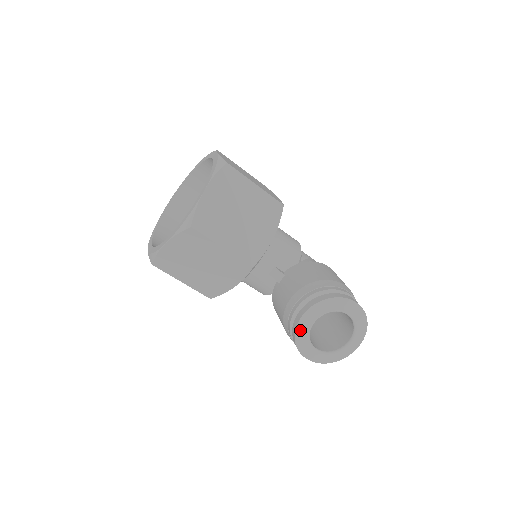
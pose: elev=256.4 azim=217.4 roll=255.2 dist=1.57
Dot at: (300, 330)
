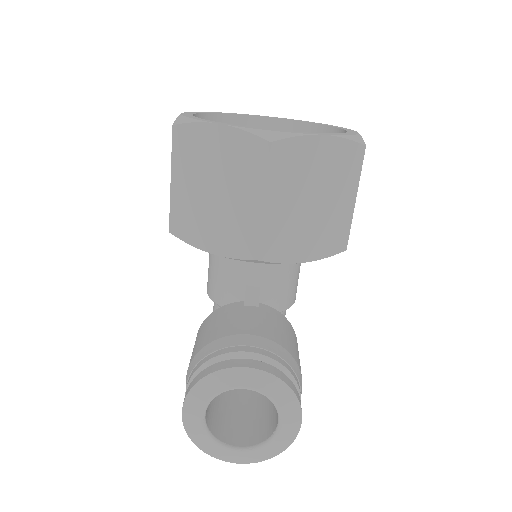
Dot at: (221, 377)
